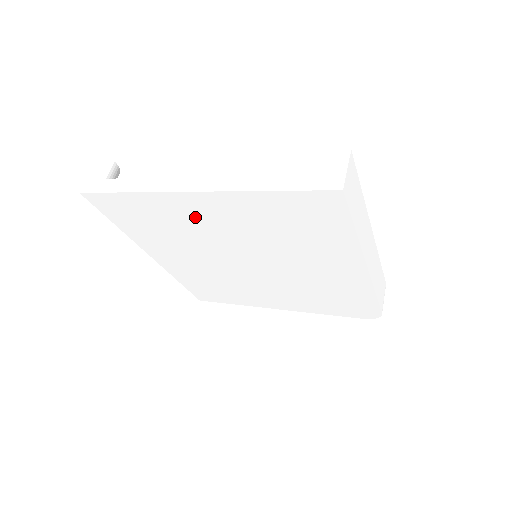
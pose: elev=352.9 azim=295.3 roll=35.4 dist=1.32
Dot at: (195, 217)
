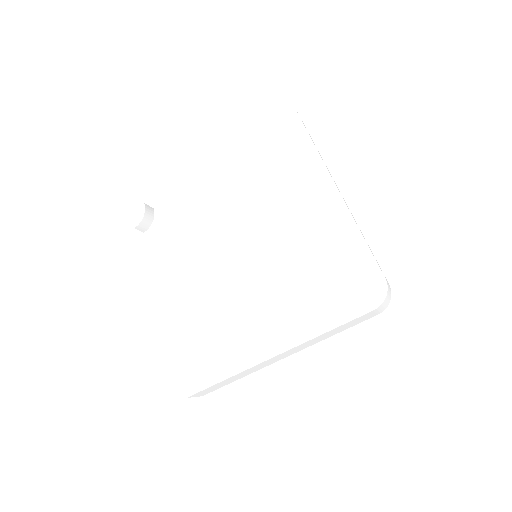
Dot at: occluded
